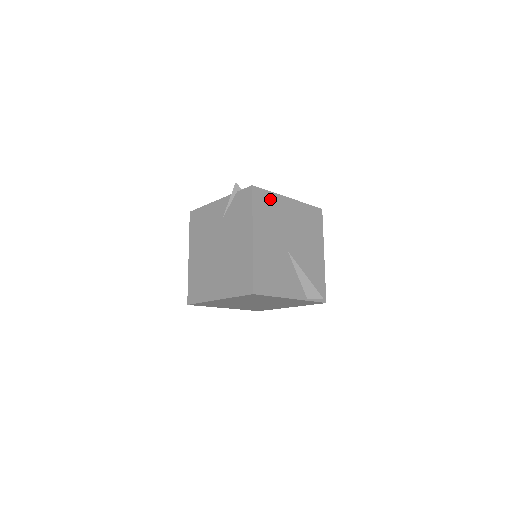
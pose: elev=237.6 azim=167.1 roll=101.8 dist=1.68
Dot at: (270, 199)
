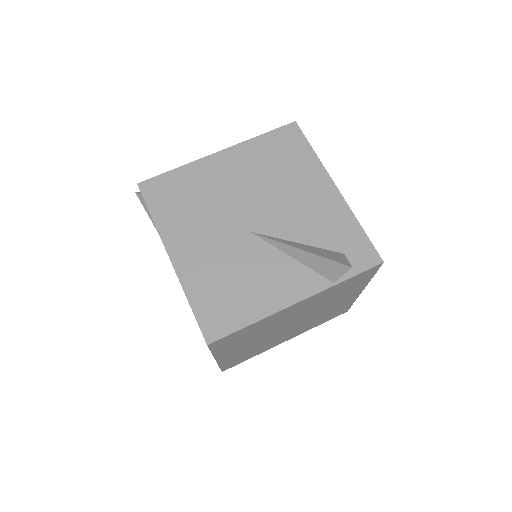
Dot at: (180, 180)
